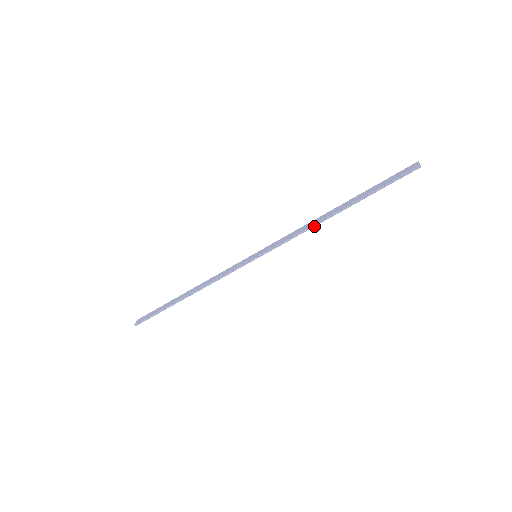
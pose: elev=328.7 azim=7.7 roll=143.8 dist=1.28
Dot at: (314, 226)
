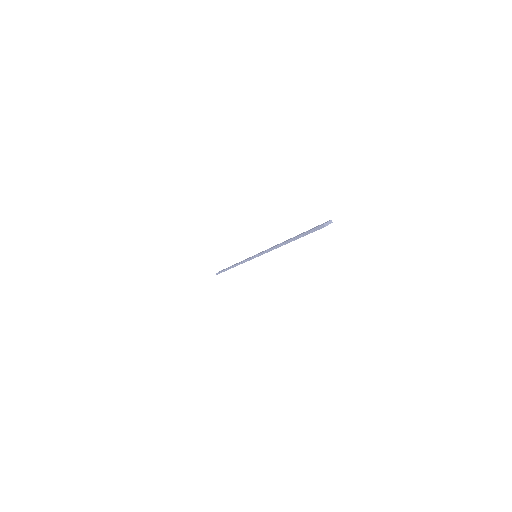
Dot at: (275, 248)
